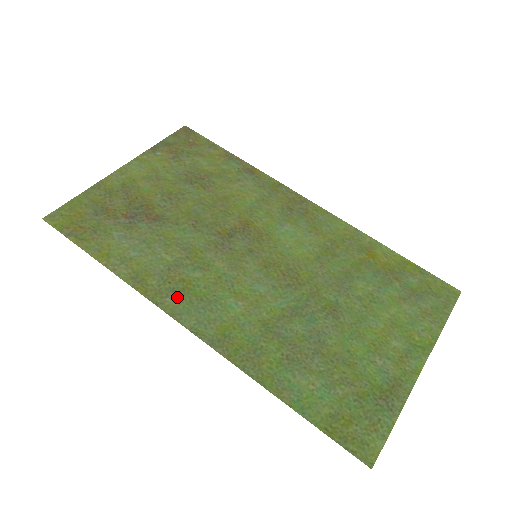
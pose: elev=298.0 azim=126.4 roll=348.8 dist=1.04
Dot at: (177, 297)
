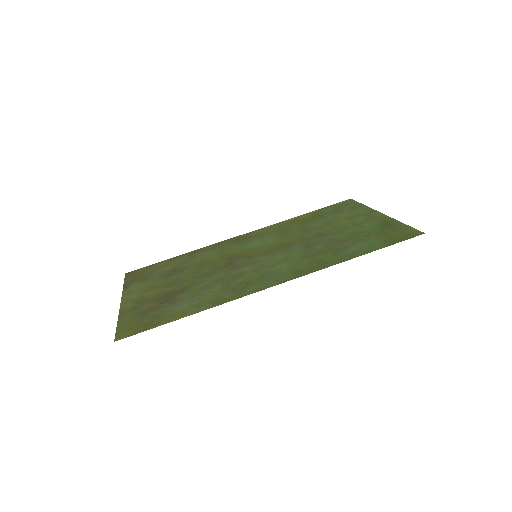
Dot at: (250, 287)
